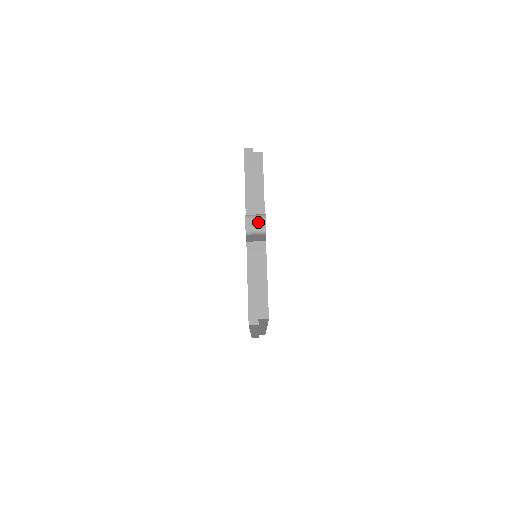
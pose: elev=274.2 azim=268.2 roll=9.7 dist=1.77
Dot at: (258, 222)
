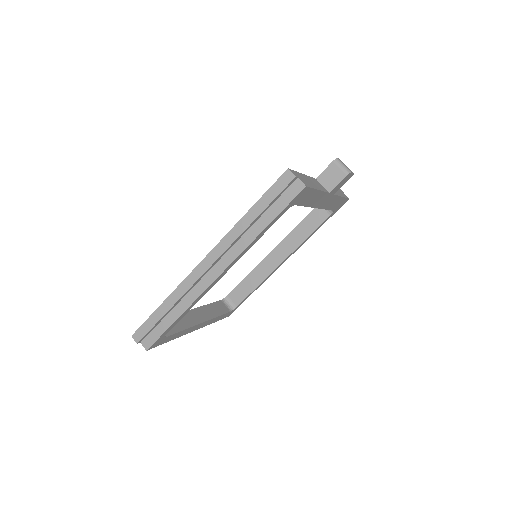
Dot at: occluded
